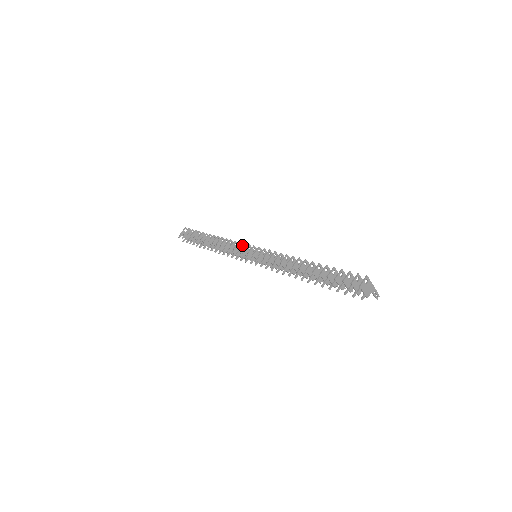
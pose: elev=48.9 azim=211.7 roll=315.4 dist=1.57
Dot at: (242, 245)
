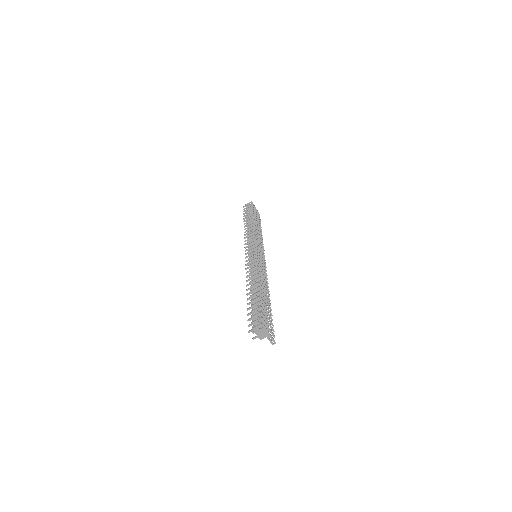
Dot at: (253, 242)
